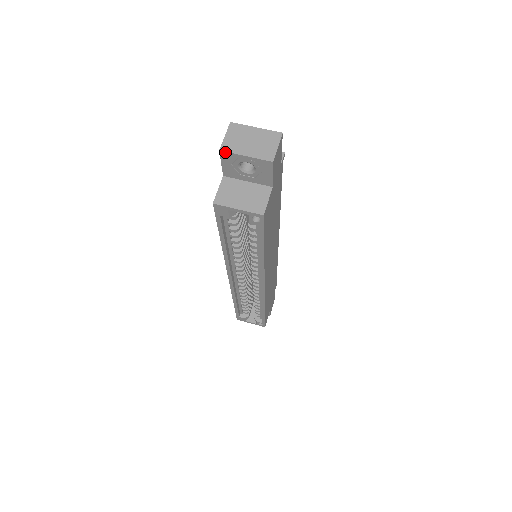
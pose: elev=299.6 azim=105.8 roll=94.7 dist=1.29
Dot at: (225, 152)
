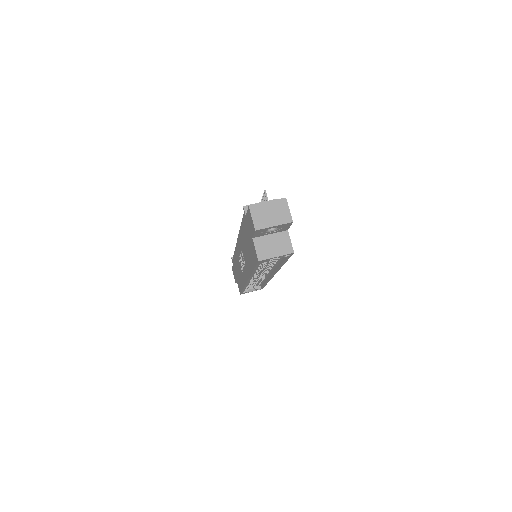
Dot at: (259, 230)
